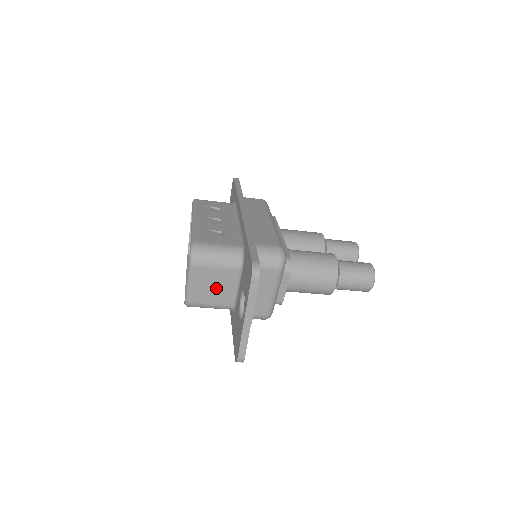
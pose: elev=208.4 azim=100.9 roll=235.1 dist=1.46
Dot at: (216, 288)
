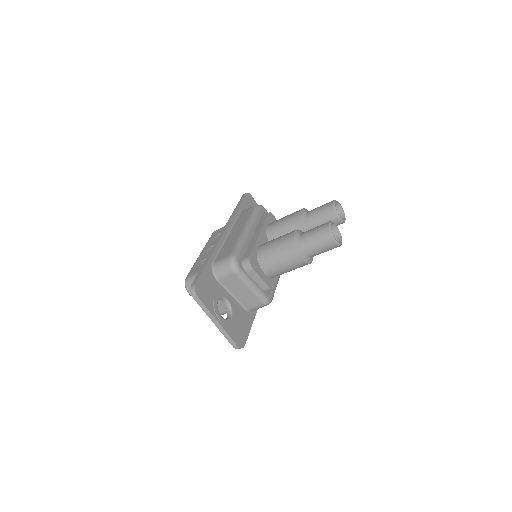
Dot at: occluded
